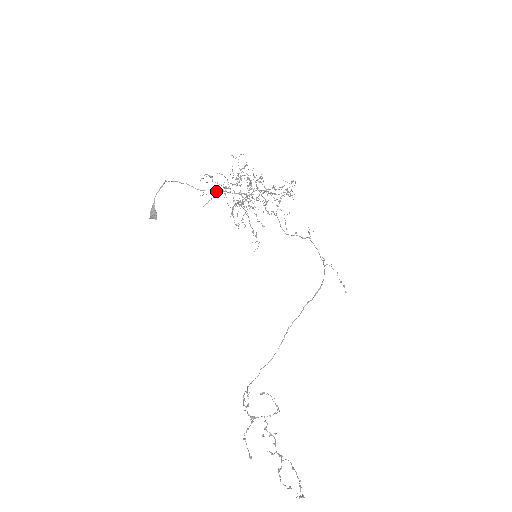
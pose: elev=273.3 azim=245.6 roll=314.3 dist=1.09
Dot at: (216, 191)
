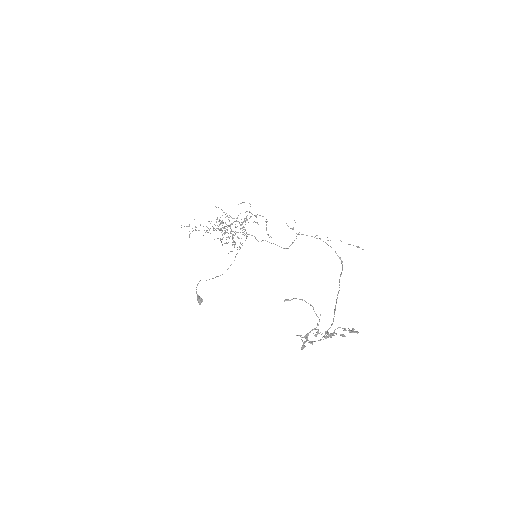
Dot at: occluded
